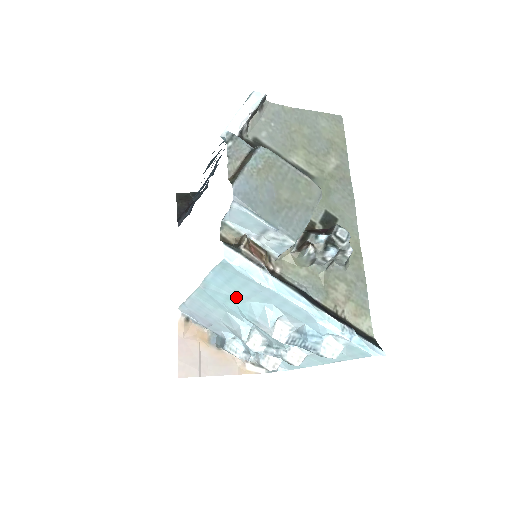
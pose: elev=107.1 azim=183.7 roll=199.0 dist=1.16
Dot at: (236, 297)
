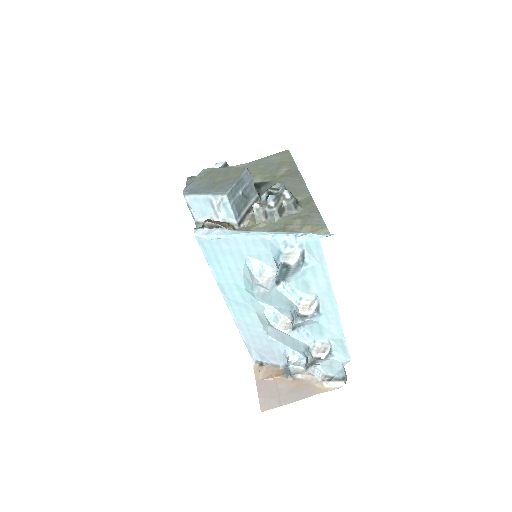
Dot at: (237, 279)
